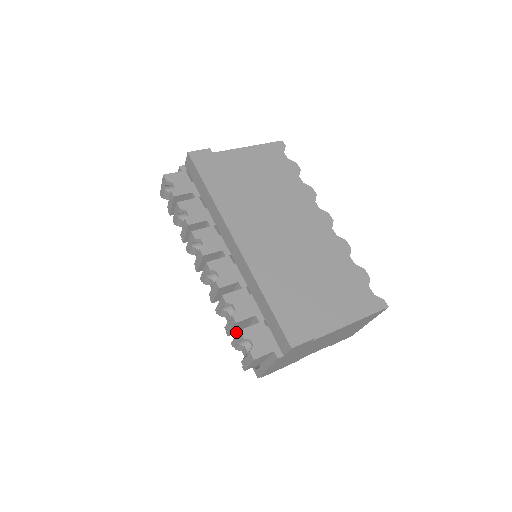
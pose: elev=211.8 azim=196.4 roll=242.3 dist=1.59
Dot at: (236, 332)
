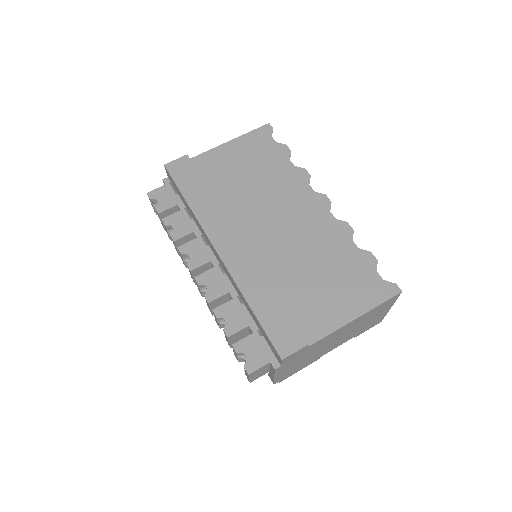
Dot at: occluded
